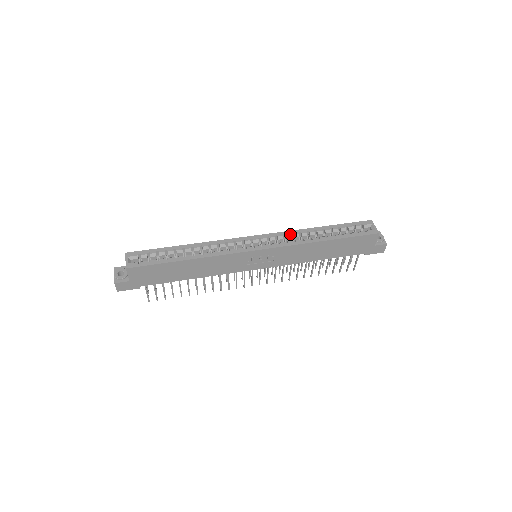
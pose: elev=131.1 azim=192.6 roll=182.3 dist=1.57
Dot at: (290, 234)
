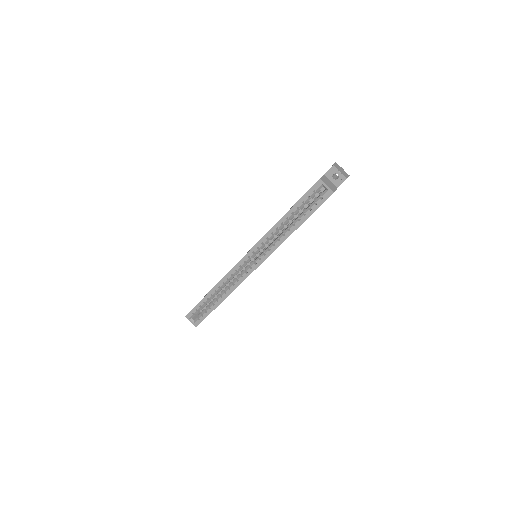
Dot at: (266, 240)
